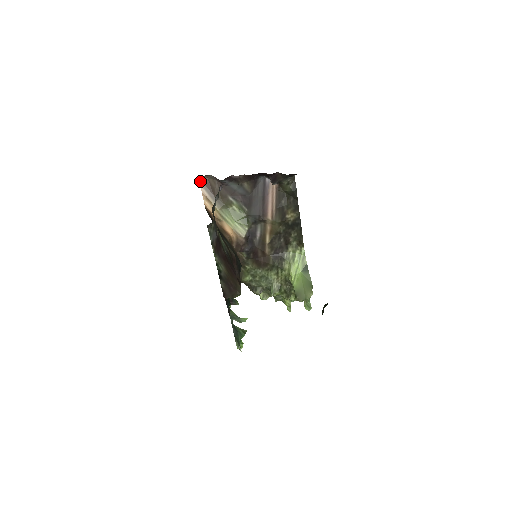
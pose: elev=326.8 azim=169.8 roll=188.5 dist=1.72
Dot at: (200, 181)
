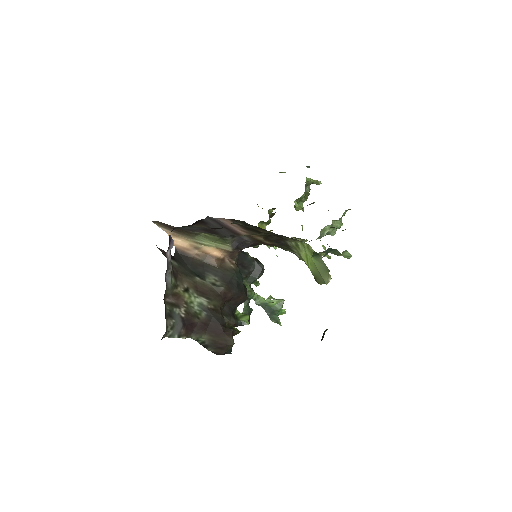
Dot at: occluded
